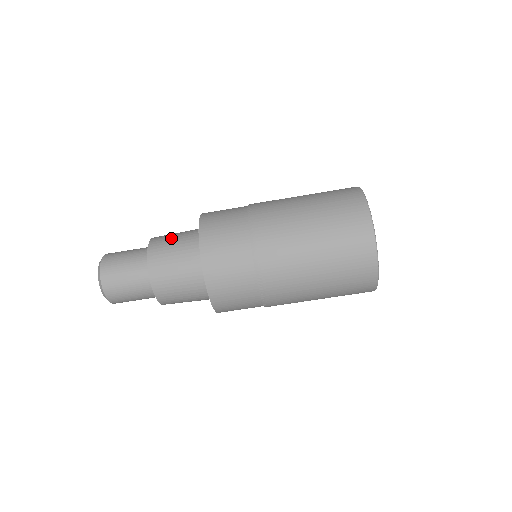
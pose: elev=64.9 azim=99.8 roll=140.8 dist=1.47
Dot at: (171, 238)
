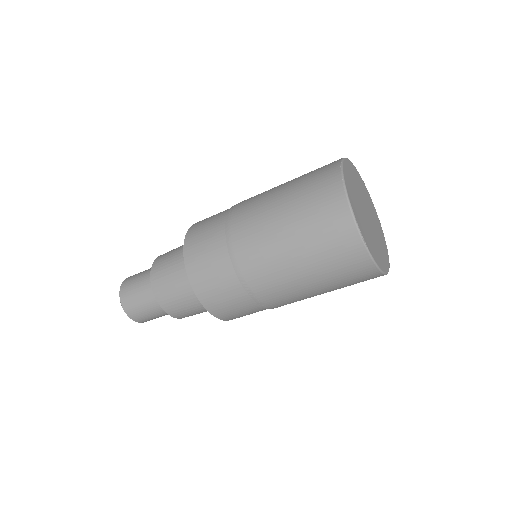
Dot at: (171, 253)
